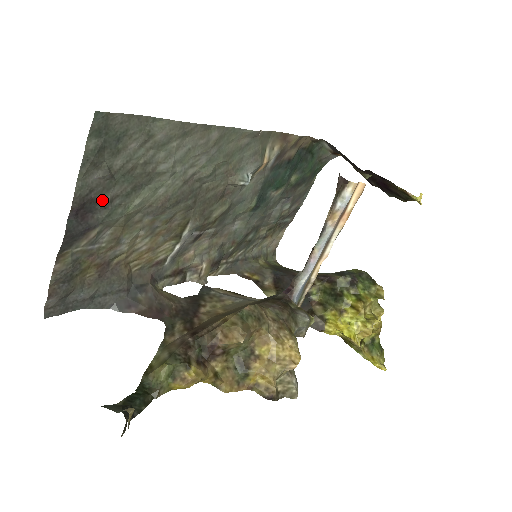
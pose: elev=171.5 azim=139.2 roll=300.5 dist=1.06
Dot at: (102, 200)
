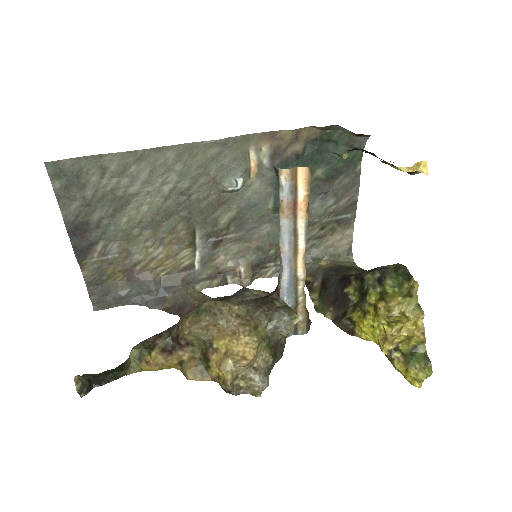
Dot at: (91, 222)
